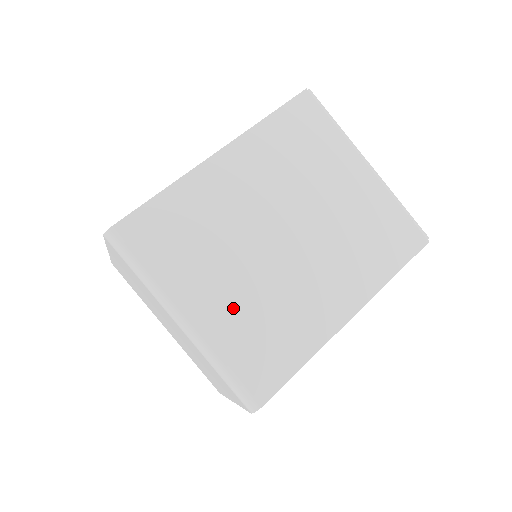
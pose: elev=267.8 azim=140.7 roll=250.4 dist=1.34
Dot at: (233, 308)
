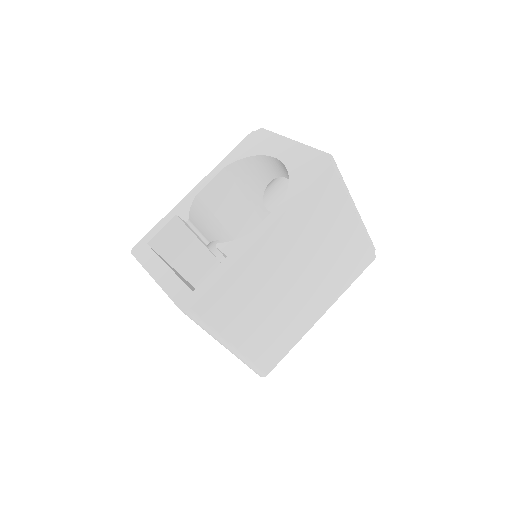
Dot at: (260, 332)
